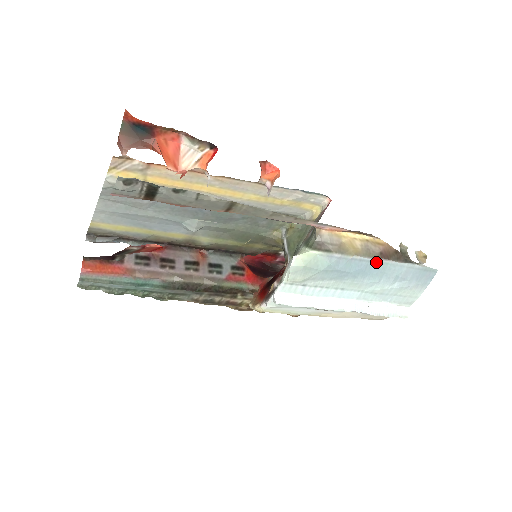
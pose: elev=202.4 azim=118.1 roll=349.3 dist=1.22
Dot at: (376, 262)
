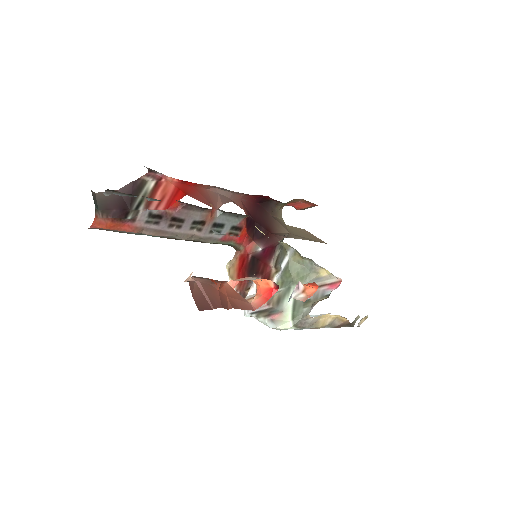
Dot at: (330, 327)
